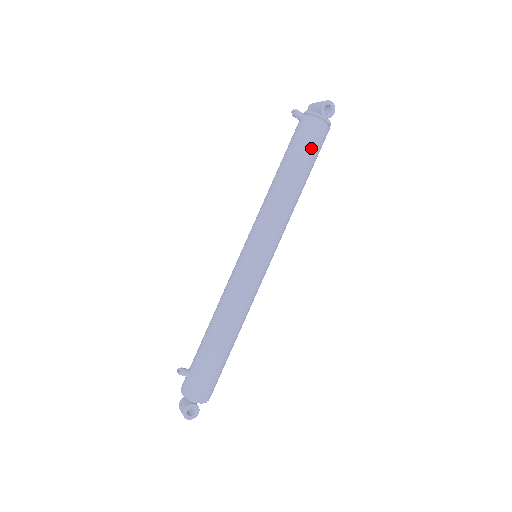
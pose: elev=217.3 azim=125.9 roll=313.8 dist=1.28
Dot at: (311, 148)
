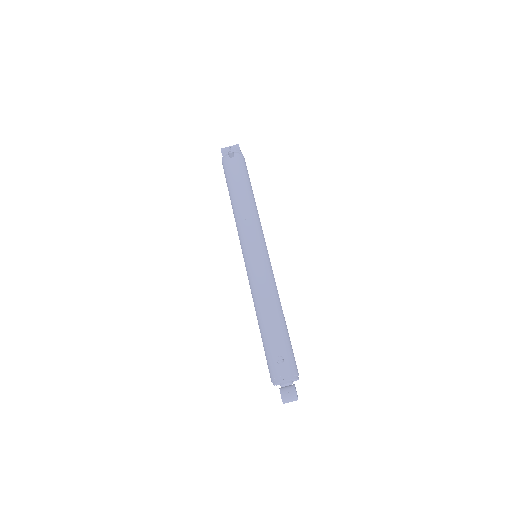
Dot at: (248, 174)
